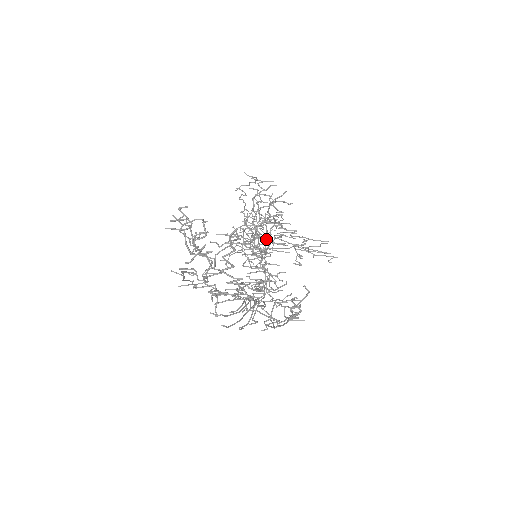
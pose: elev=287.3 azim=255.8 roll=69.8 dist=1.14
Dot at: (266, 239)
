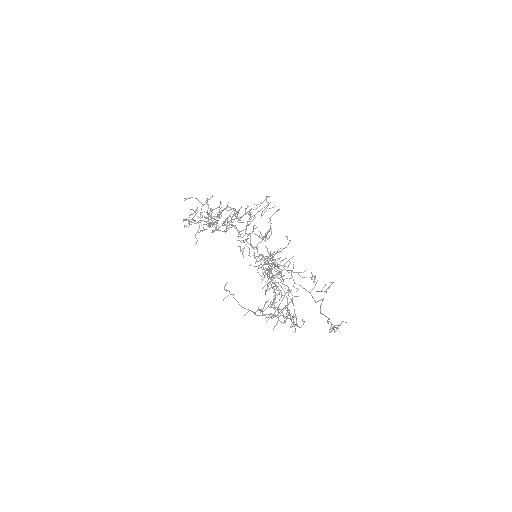
Dot at: (273, 257)
